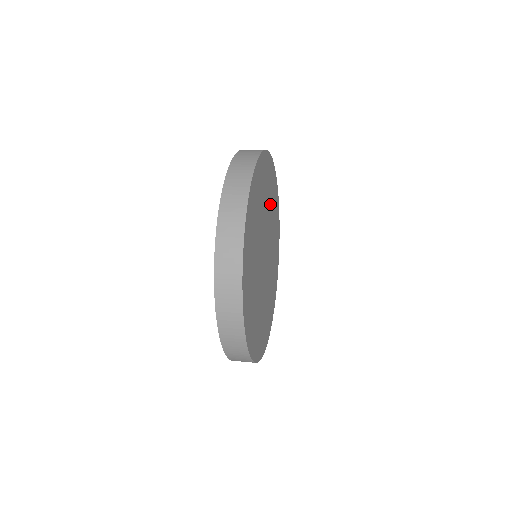
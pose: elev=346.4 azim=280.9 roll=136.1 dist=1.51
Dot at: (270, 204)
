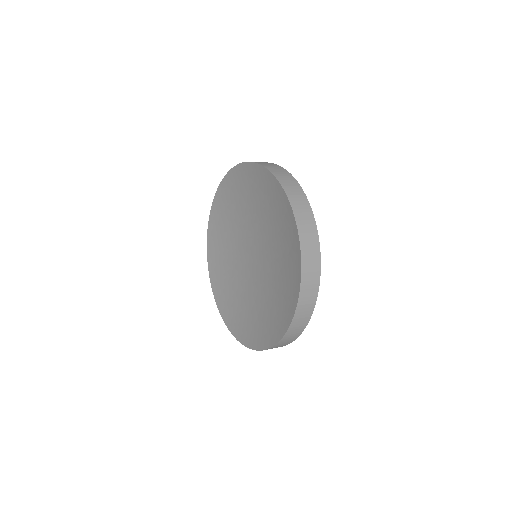
Dot at: occluded
